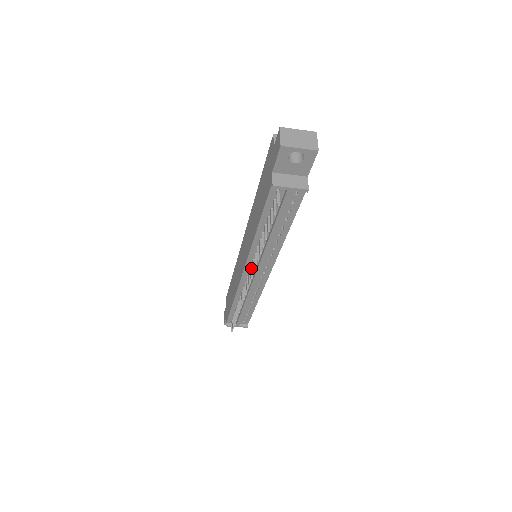
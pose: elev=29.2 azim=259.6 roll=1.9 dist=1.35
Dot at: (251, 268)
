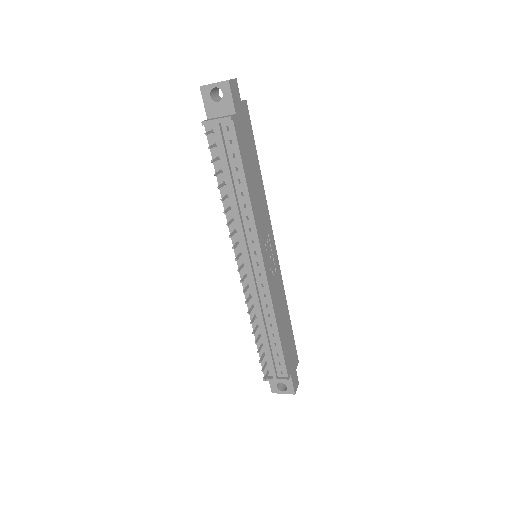
Dot at: (239, 254)
